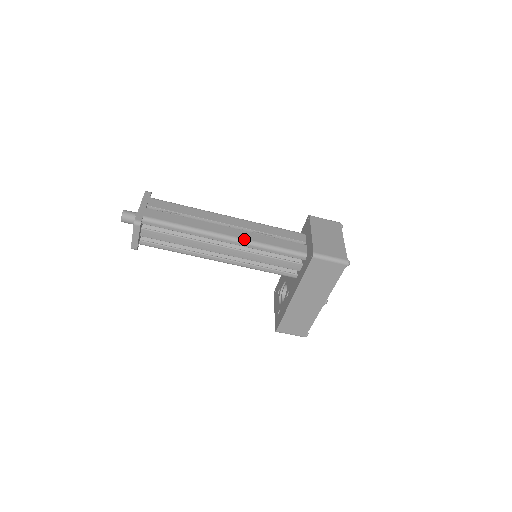
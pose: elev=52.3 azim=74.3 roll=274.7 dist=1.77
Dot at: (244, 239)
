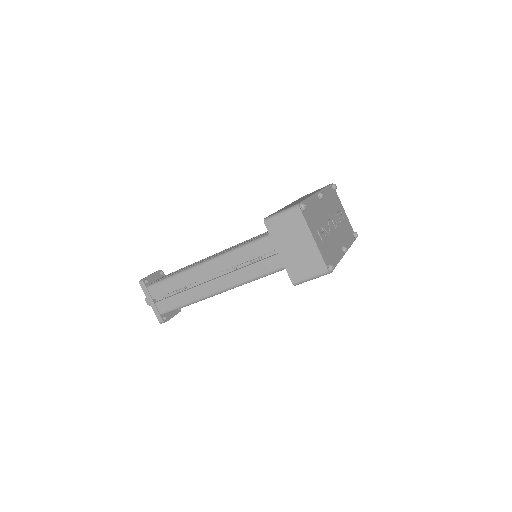
Dot at: (233, 286)
